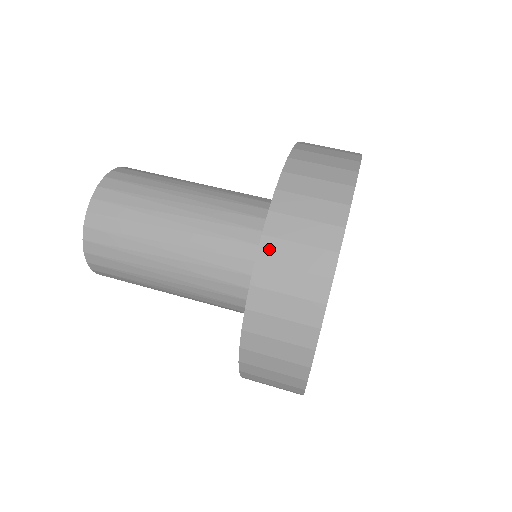
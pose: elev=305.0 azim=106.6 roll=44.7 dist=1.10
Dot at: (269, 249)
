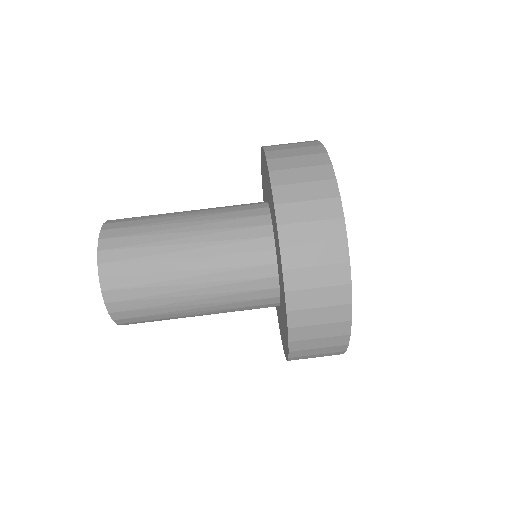
Dot at: (296, 359)
